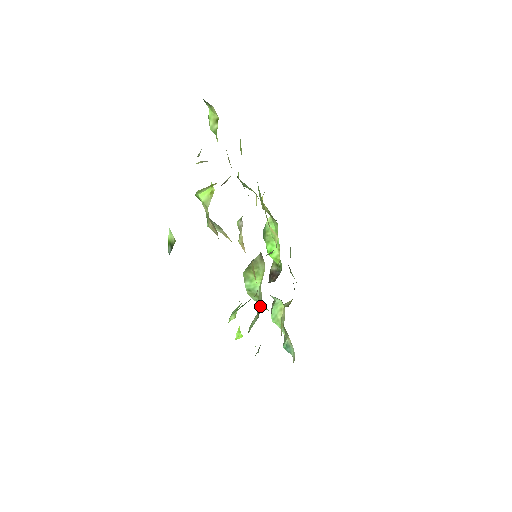
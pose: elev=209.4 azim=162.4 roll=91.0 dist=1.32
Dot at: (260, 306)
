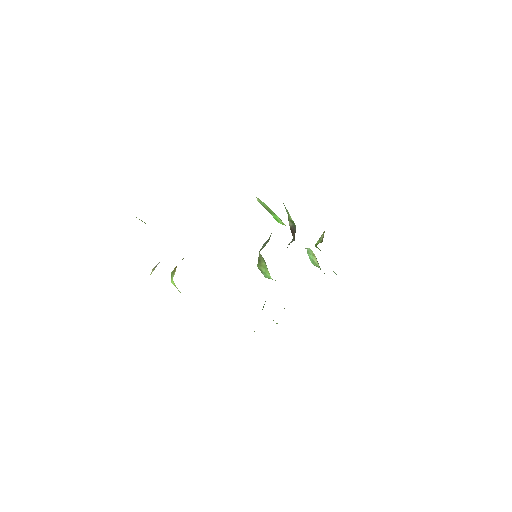
Dot at: occluded
